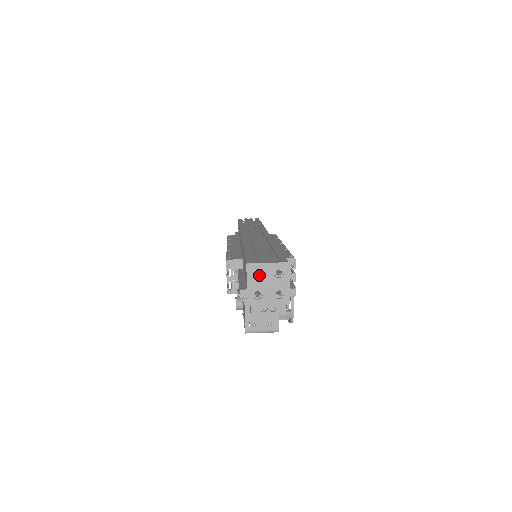
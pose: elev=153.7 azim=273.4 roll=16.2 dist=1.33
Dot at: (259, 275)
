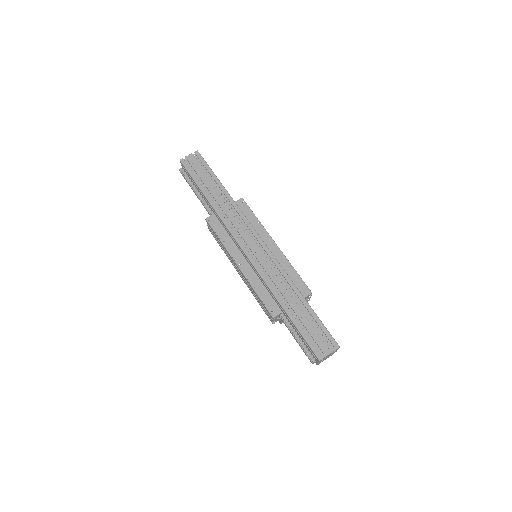
Dot at: occluded
